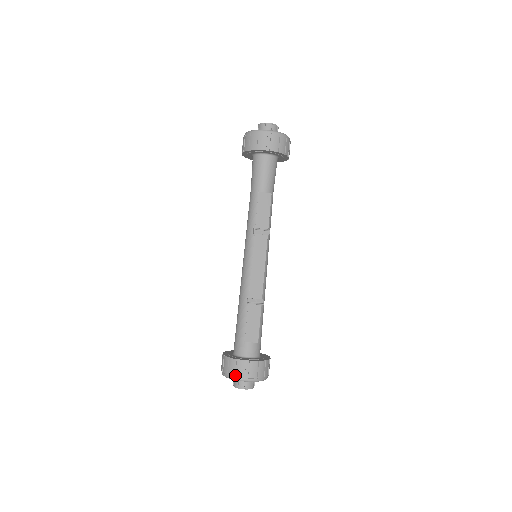
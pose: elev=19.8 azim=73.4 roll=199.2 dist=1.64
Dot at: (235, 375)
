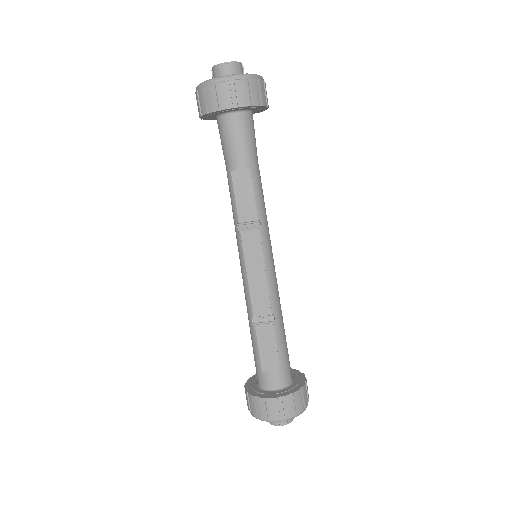
Dot at: (257, 414)
